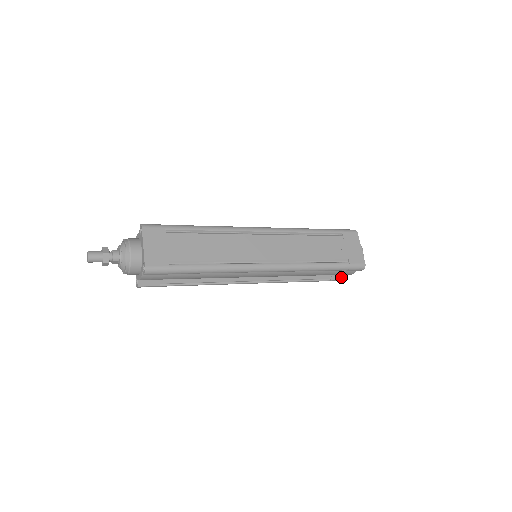
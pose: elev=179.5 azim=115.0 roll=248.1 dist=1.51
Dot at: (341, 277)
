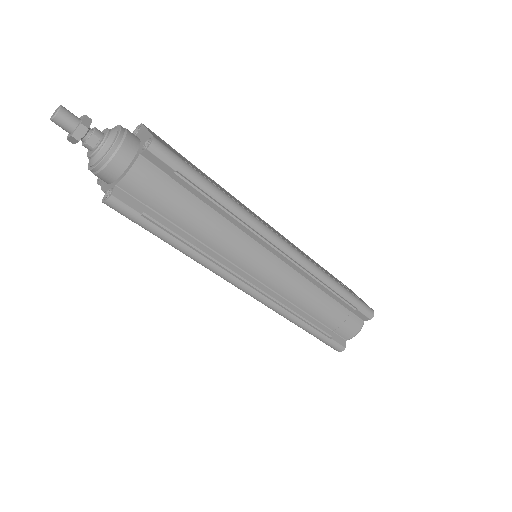
Dot at: (341, 341)
